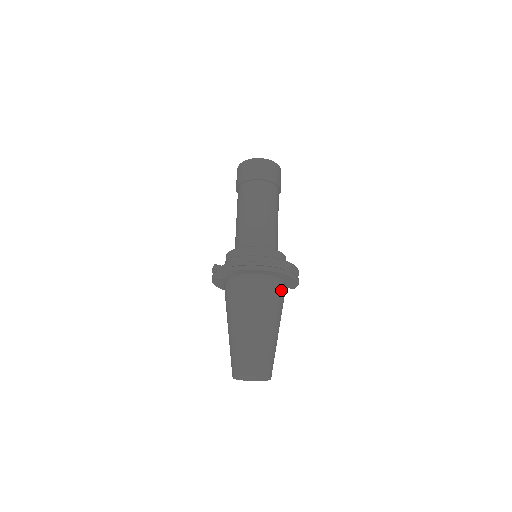
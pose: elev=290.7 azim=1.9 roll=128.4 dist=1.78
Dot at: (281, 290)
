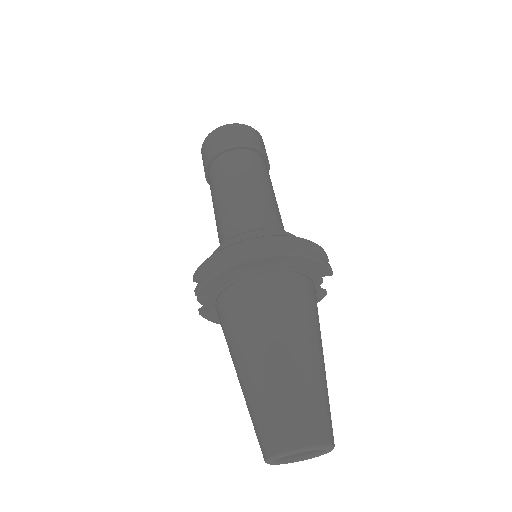
Dot at: (288, 285)
